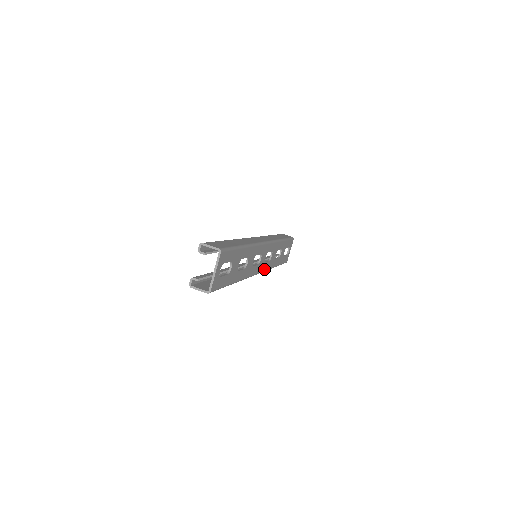
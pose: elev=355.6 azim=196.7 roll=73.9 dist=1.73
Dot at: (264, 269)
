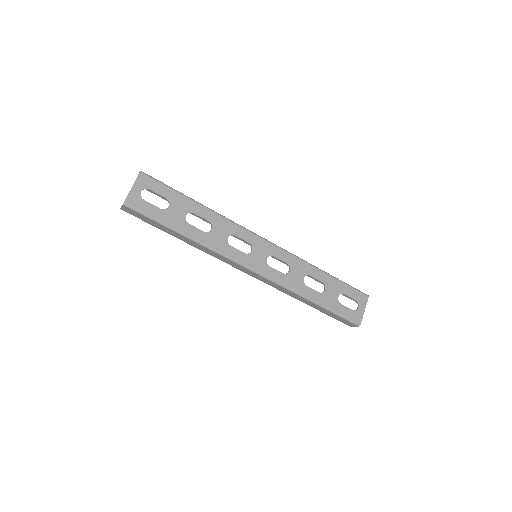
Dot at: (270, 276)
